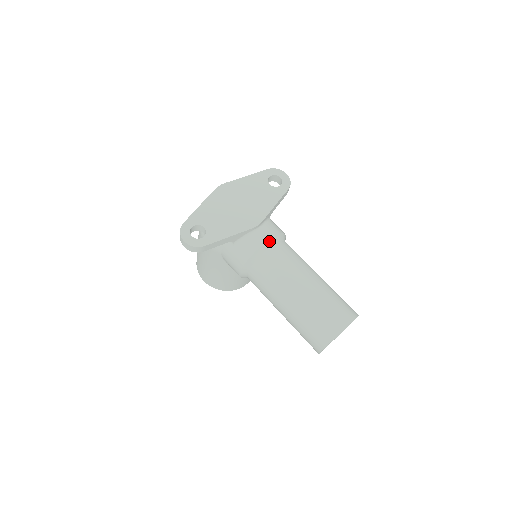
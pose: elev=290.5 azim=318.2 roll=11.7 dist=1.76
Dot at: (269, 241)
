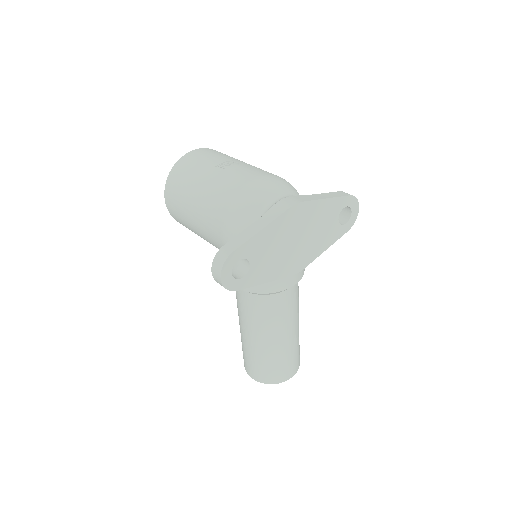
Dot at: occluded
